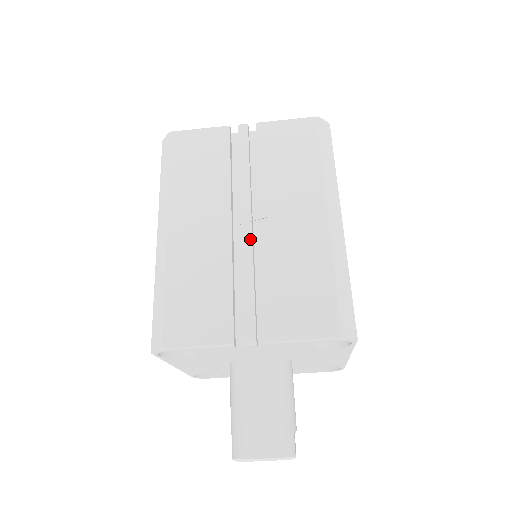
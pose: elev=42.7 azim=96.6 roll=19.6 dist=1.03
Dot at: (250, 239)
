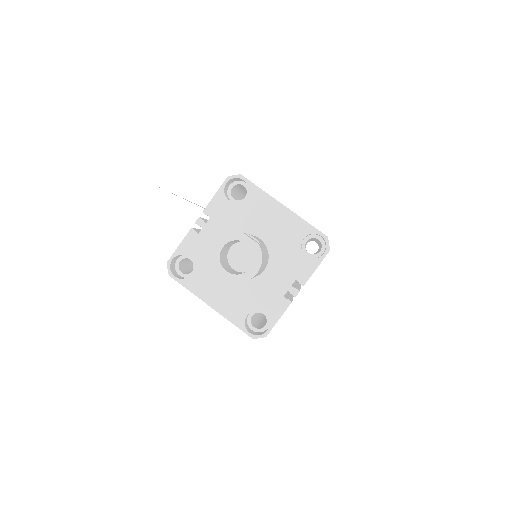
Dot at: occluded
